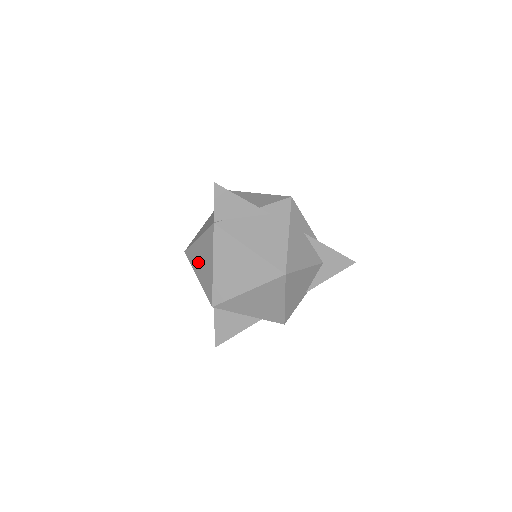
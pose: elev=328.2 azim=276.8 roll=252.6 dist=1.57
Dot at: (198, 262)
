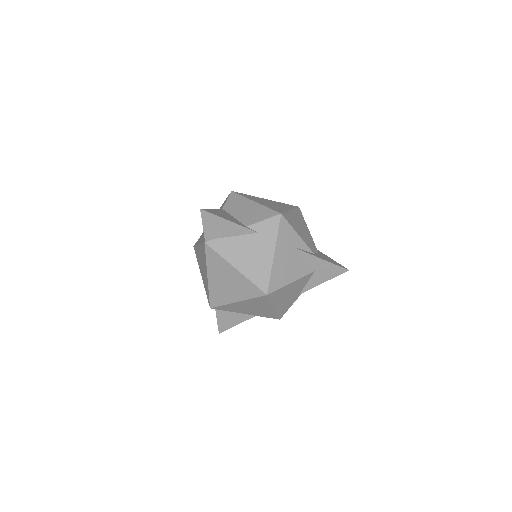
Dot at: (200, 264)
